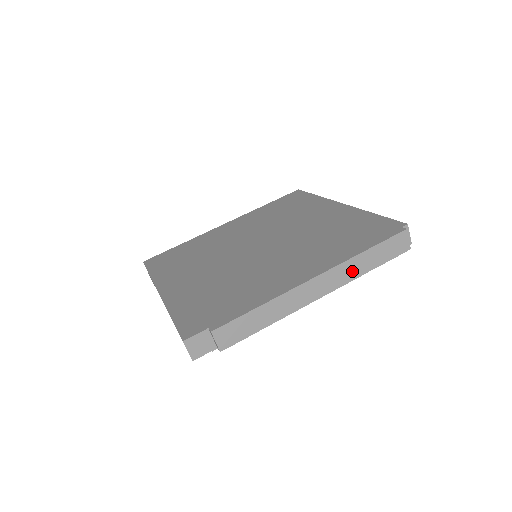
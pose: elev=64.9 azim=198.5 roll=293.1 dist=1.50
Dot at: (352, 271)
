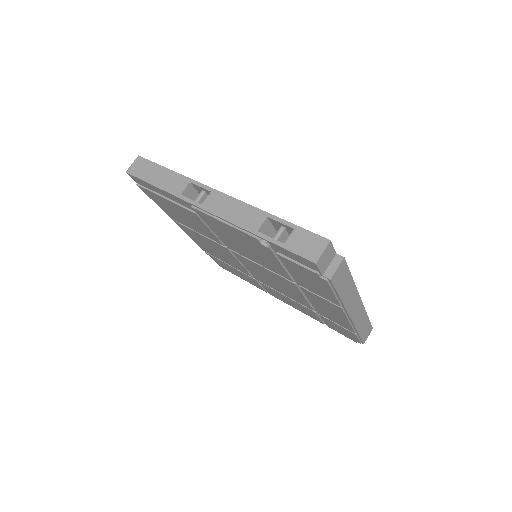
Dot at: (360, 321)
